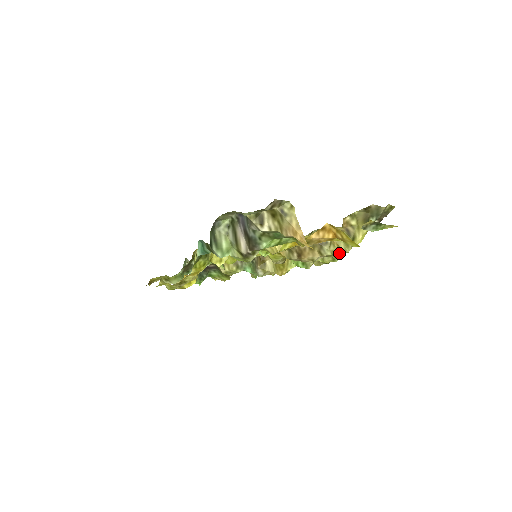
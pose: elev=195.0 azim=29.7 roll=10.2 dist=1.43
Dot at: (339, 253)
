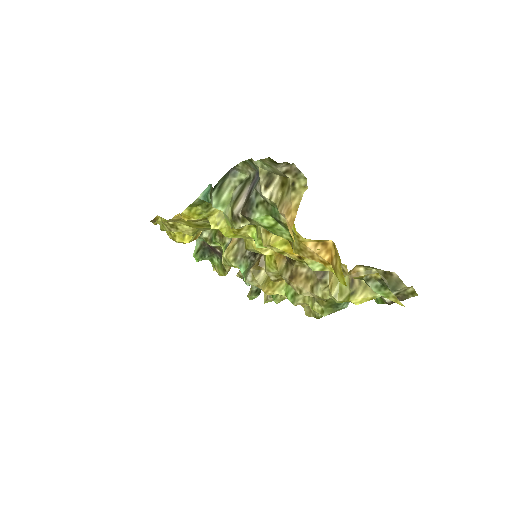
Dot at: (332, 308)
